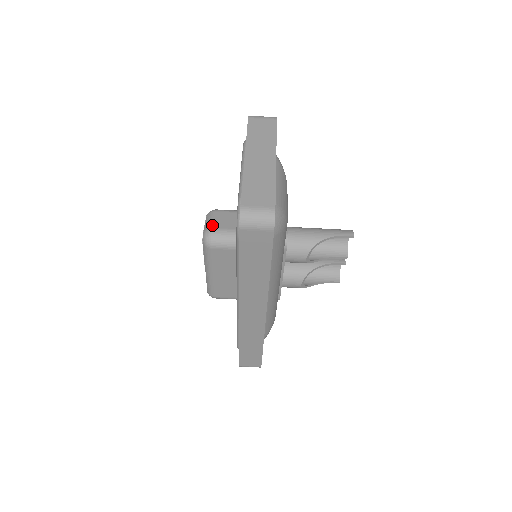
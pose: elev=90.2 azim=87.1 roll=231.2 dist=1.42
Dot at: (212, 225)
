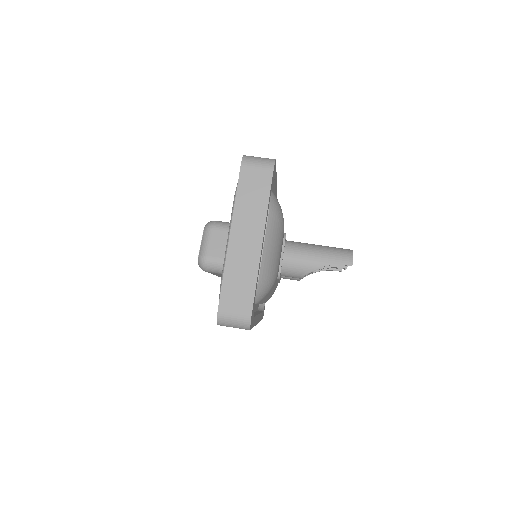
Dot at: (207, 251)
